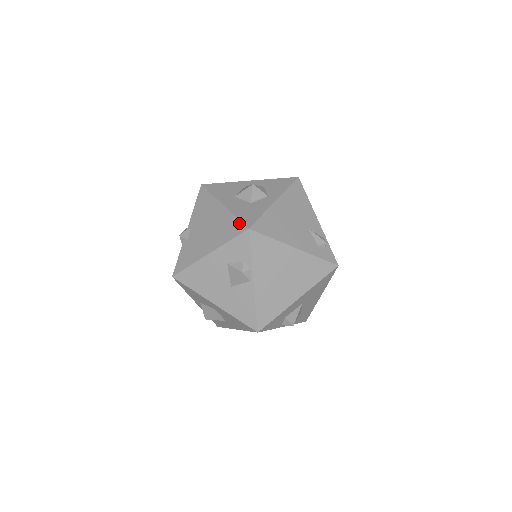
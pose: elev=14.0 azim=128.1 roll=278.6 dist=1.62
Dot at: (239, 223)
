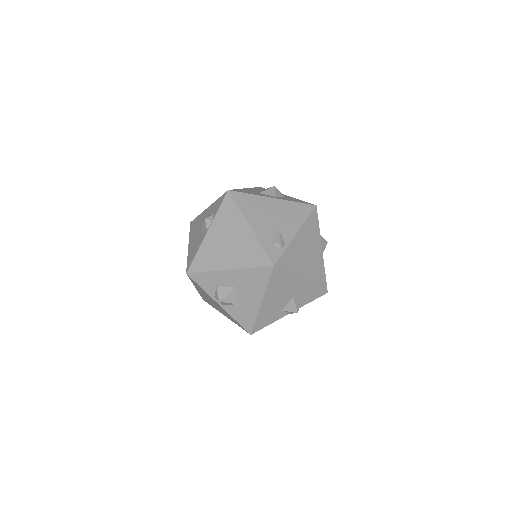
Dot at: occluded
